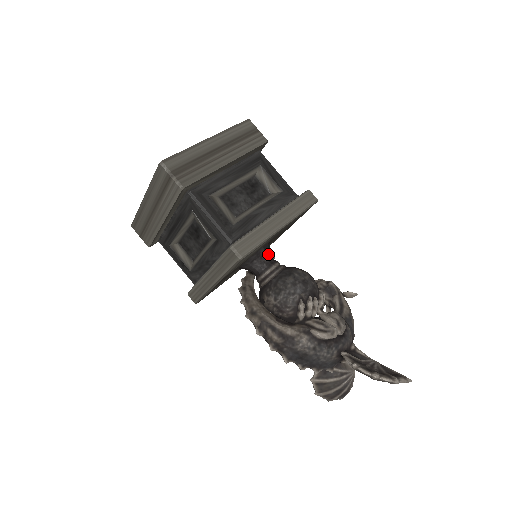
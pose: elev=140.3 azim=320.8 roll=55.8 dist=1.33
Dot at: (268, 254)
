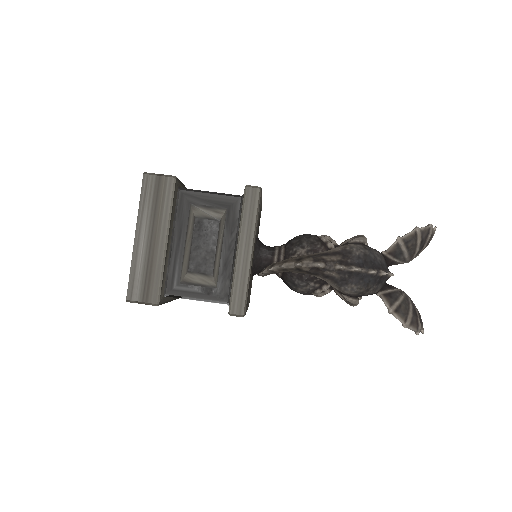
Dot at: occluded
